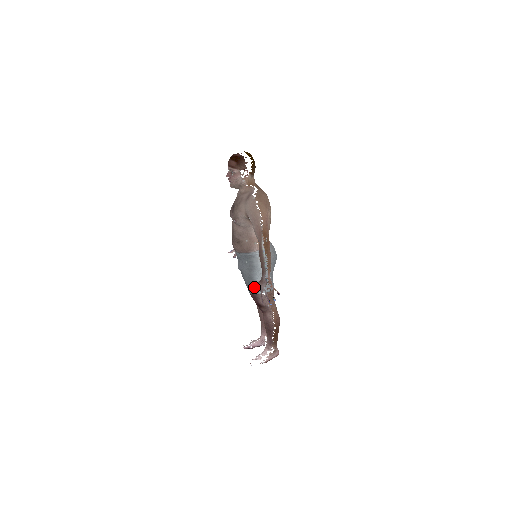
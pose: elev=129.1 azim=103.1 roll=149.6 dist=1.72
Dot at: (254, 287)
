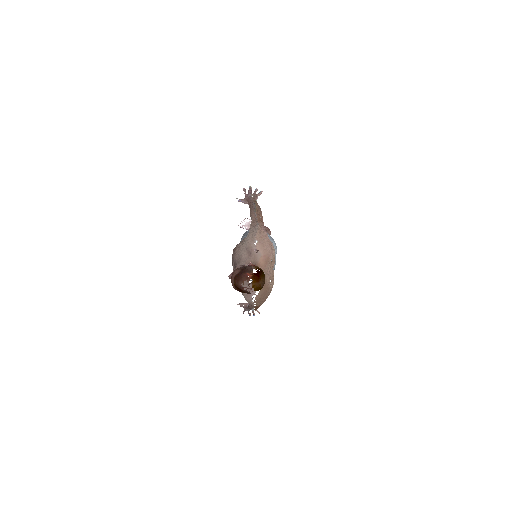
Dot at: (240, 306)
